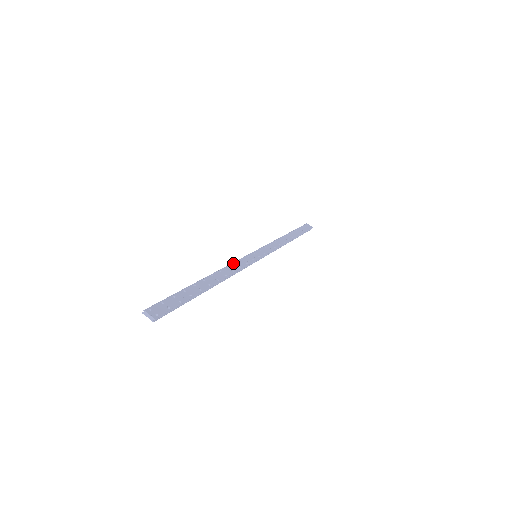
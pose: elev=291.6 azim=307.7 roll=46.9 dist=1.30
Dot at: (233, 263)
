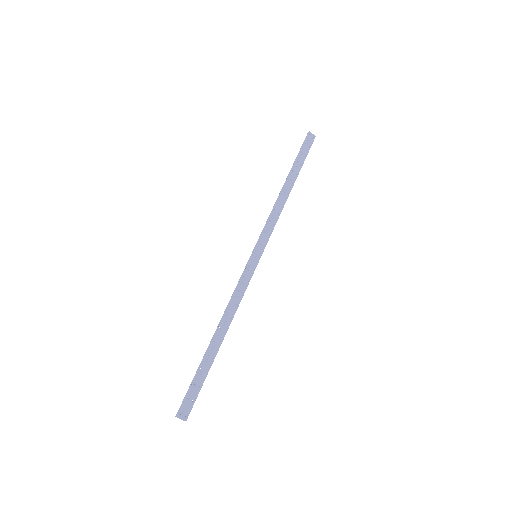
Dot at: (236, 291)
